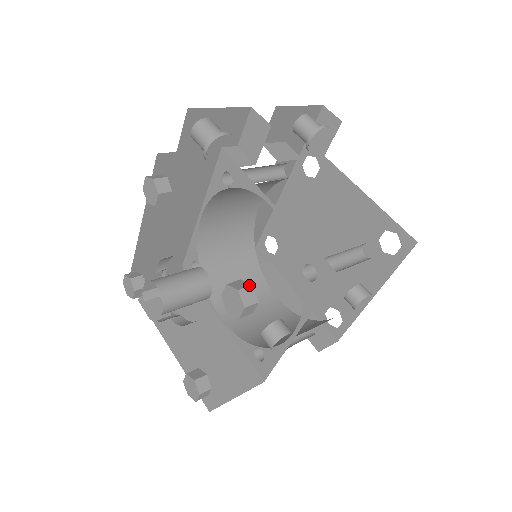
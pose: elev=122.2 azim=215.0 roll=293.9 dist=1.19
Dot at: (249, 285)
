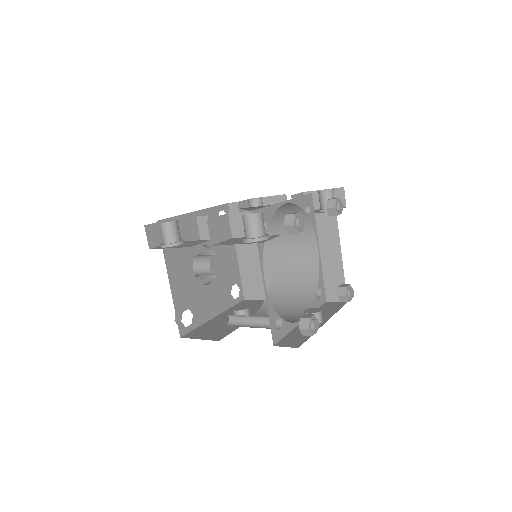
Dot at: (180, 321)
